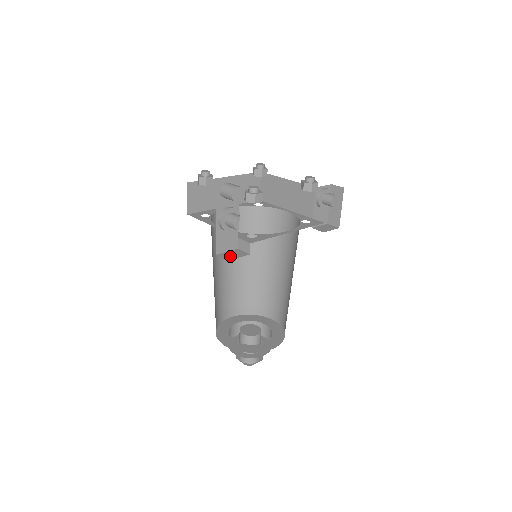
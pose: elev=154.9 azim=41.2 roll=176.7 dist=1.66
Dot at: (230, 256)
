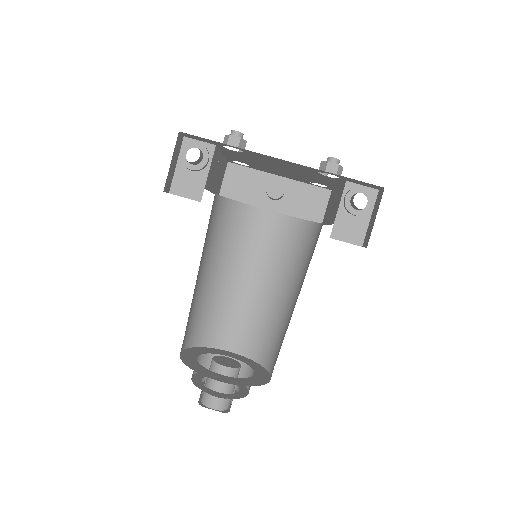
Dot at: occluded
